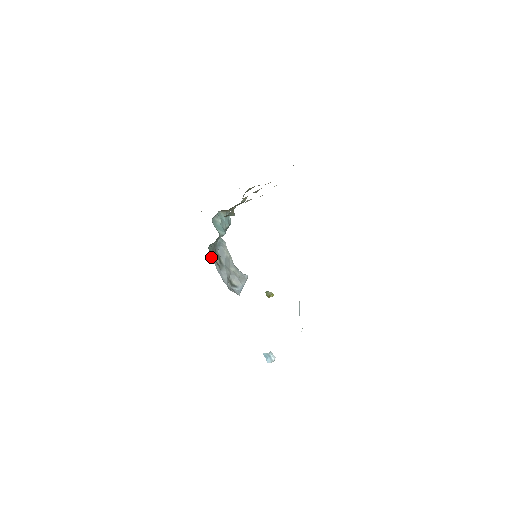
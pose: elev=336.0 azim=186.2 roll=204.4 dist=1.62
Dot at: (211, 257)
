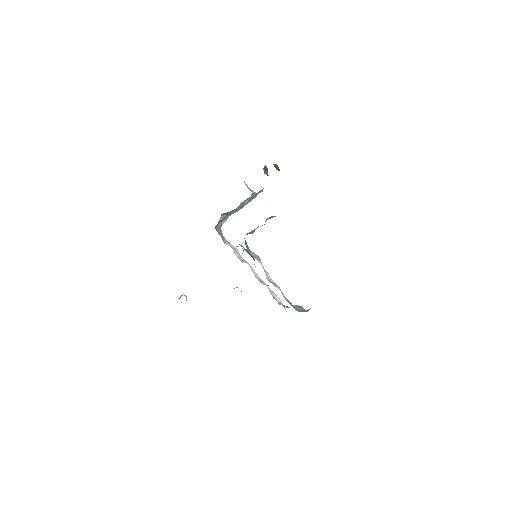
Dot at: occluded
